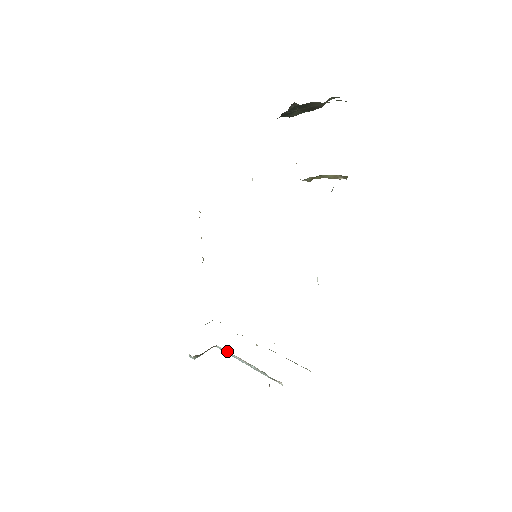
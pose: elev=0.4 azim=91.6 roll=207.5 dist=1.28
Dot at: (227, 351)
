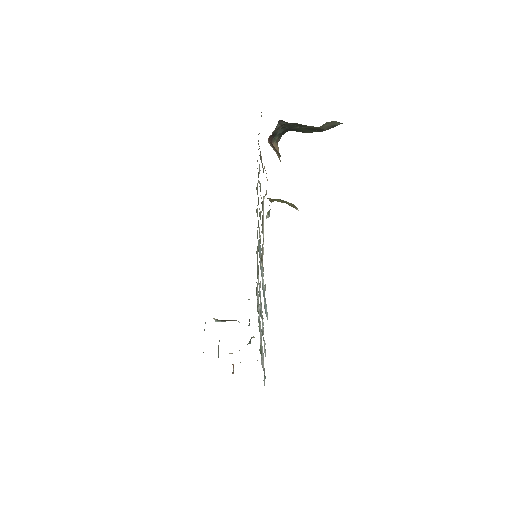
Dot at: occluded
